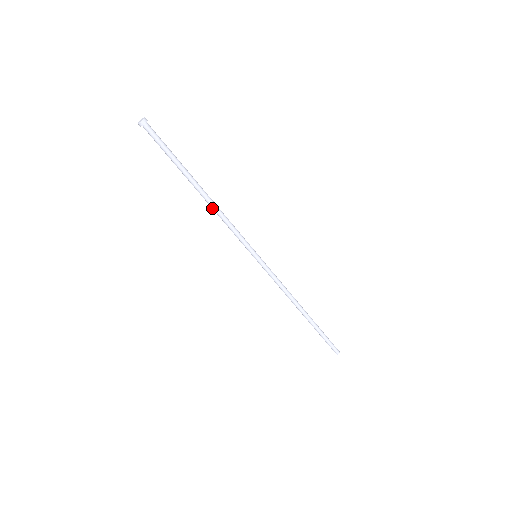
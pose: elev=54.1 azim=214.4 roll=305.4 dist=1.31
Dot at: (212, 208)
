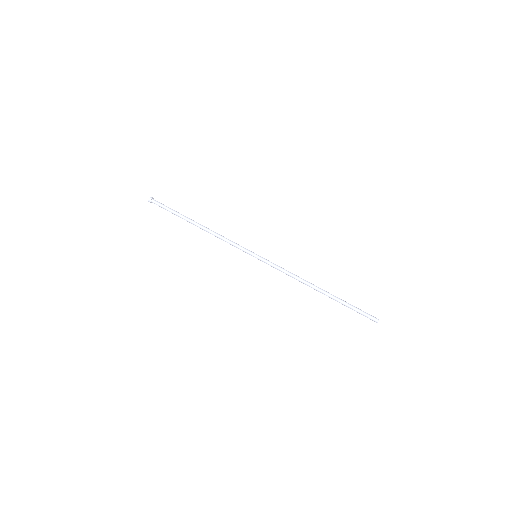
Dot at: (210, 231)
